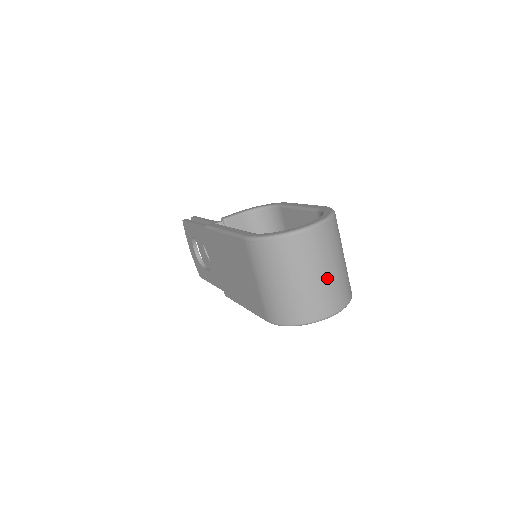
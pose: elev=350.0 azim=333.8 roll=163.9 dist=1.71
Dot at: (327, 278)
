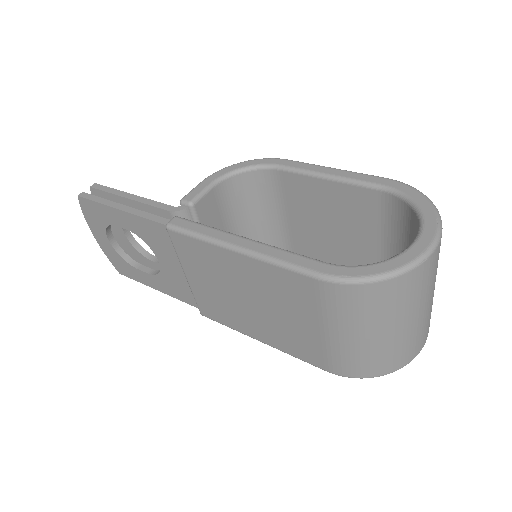
Dot at: (431, 304)
